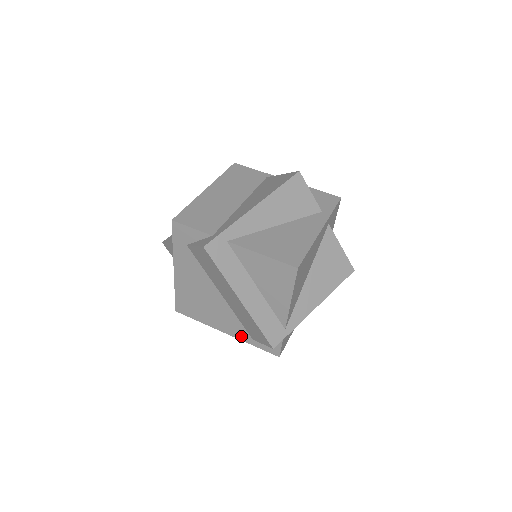
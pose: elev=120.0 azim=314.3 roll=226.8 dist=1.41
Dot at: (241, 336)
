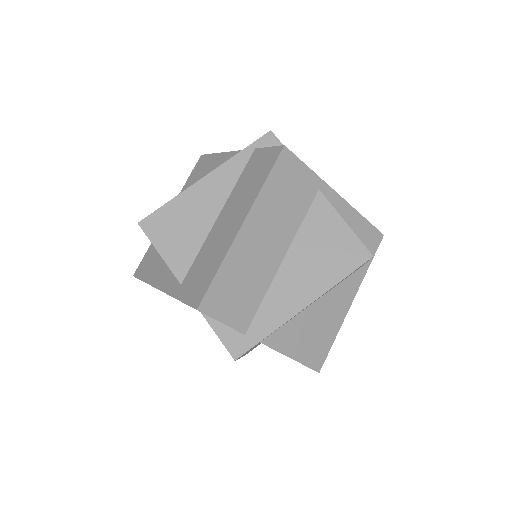
Dot at: occluded
